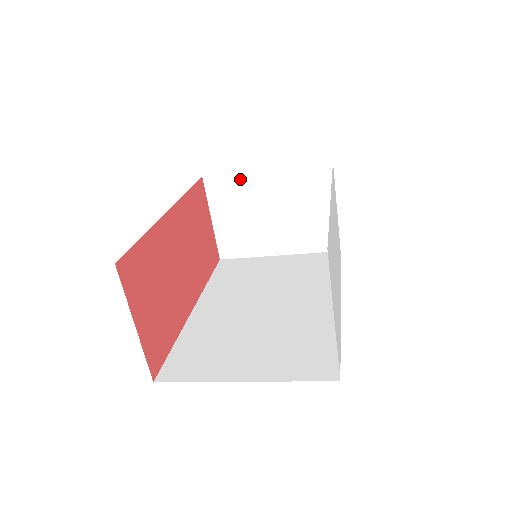
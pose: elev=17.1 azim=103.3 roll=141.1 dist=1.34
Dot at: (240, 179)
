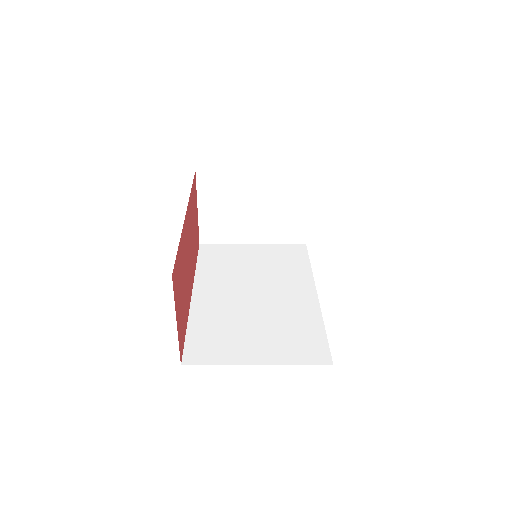
Dot at: (230, 177)
